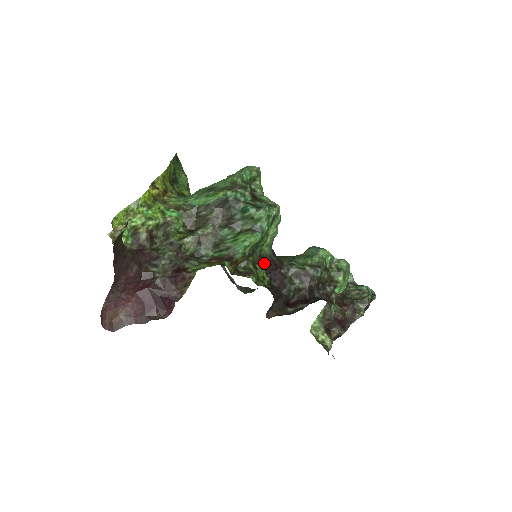
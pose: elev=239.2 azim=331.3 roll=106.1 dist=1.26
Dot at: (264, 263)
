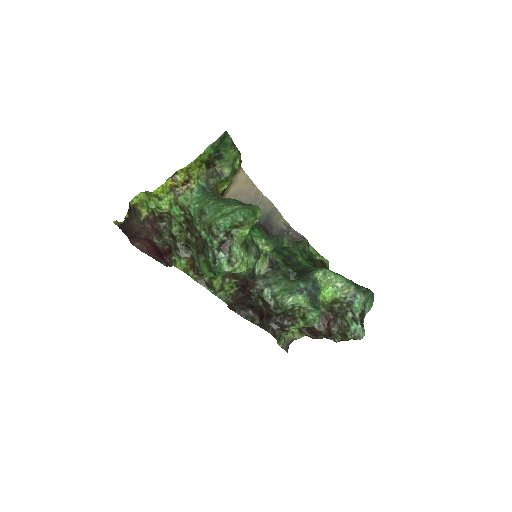
Dot at: (236, 279)
